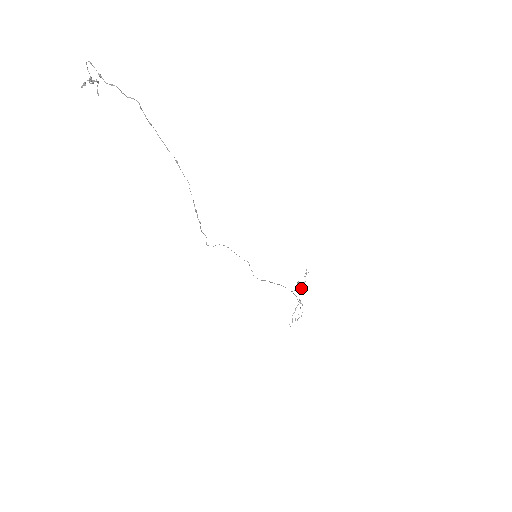
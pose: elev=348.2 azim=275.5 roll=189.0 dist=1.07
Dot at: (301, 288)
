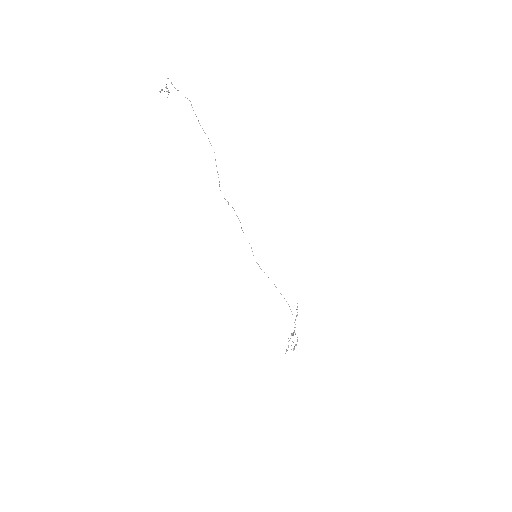
Dot at: occluded
